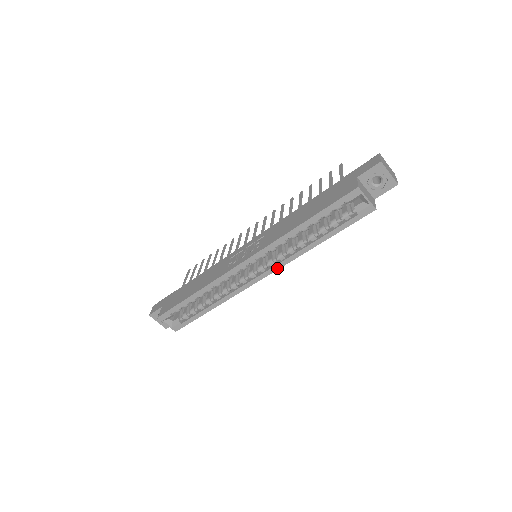
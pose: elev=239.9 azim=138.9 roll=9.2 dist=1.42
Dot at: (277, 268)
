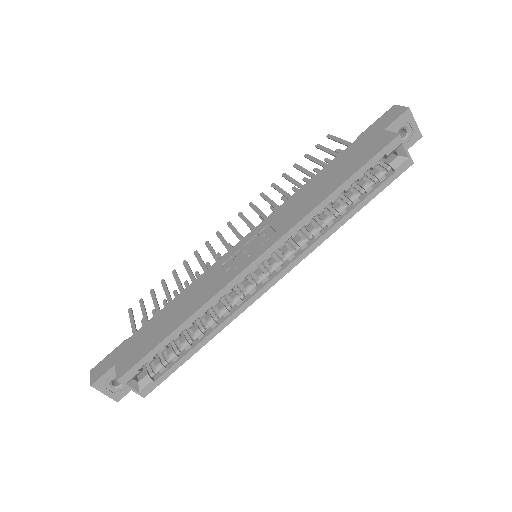
Dot at: (298, 261)
